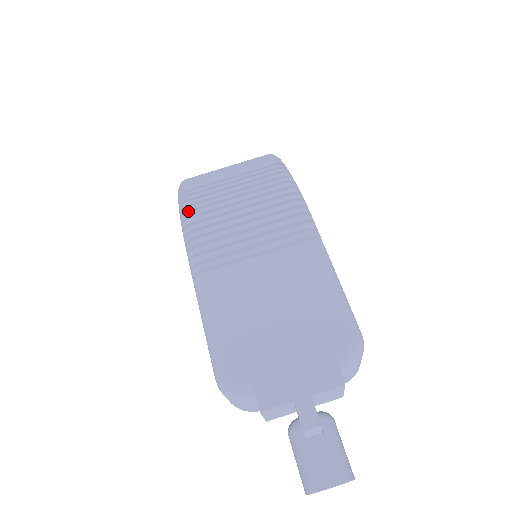
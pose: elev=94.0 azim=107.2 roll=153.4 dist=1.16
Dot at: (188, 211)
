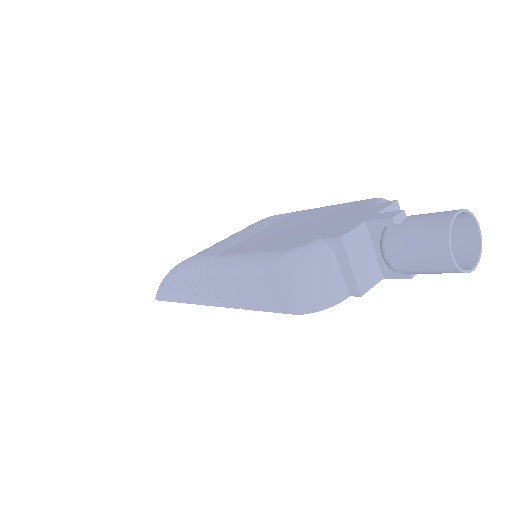
Dot at: occluded
